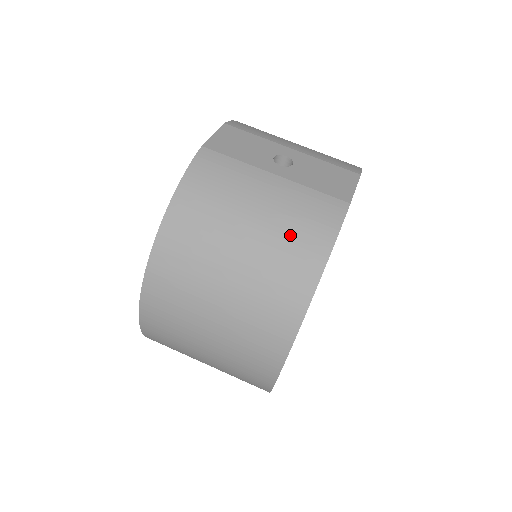
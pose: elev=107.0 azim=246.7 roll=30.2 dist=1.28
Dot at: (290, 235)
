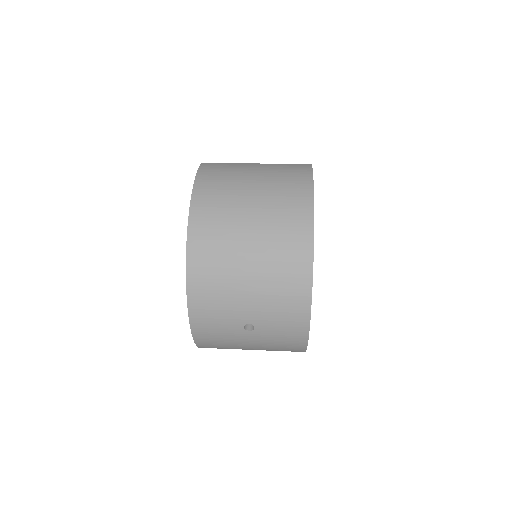
Dot at: (282, 180)
